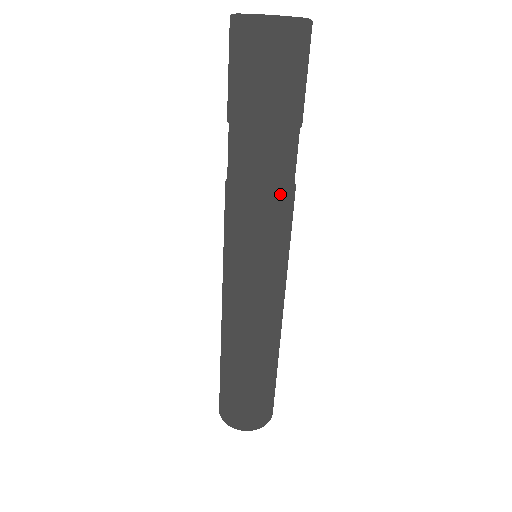
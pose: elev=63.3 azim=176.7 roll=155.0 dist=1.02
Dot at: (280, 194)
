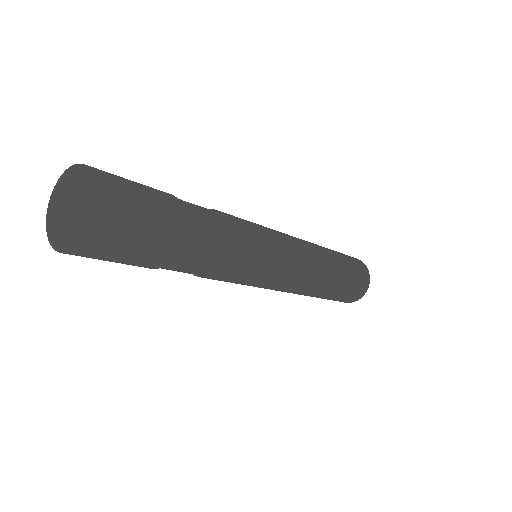
Dot at: (204, 277)
